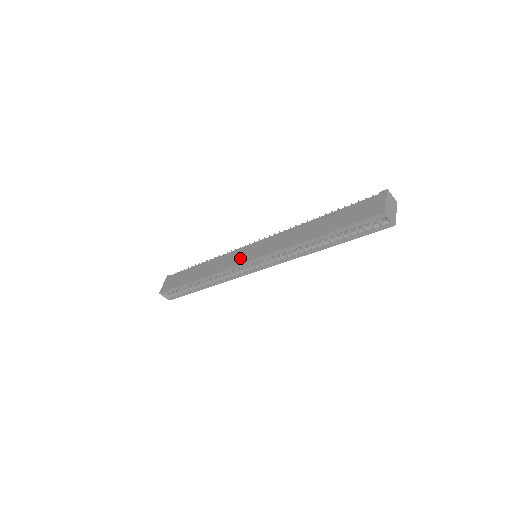
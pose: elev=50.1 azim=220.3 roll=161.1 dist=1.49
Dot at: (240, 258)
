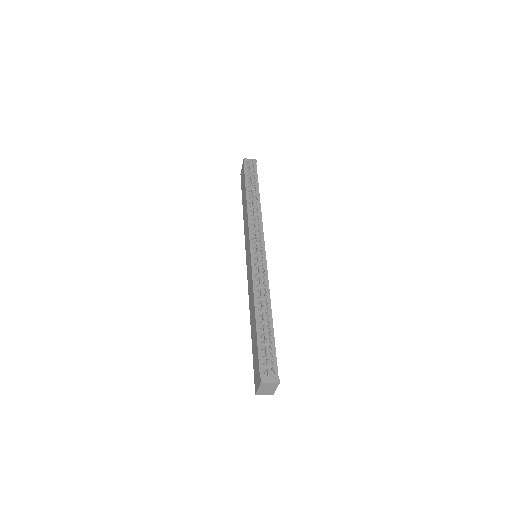
Dot at: (247, 249)
